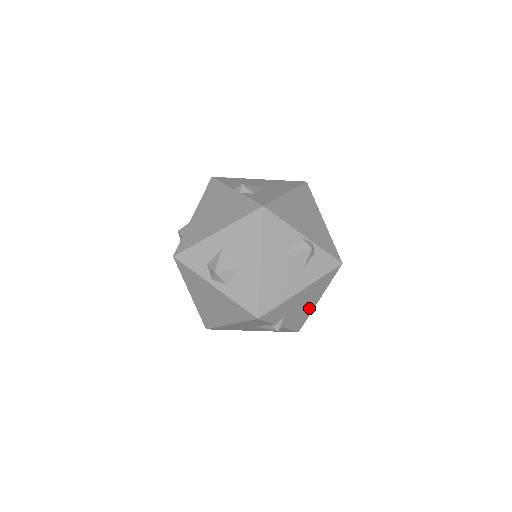
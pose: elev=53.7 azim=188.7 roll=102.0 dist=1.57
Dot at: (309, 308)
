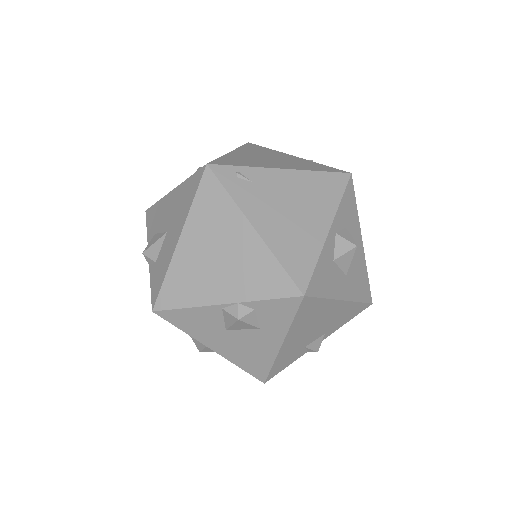
Dot at: (340, 310)
